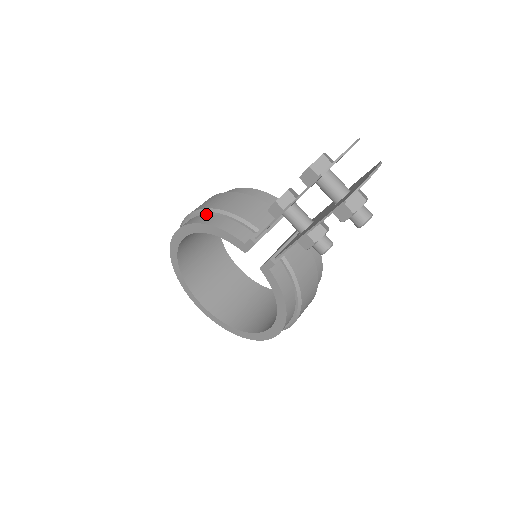
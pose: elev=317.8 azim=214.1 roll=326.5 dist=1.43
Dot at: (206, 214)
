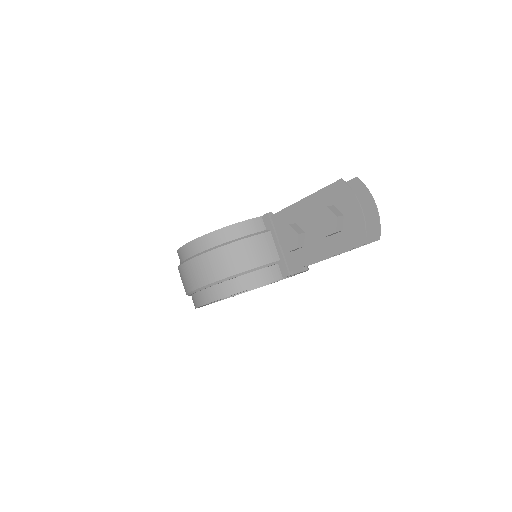
Dot at: (228, 280)
